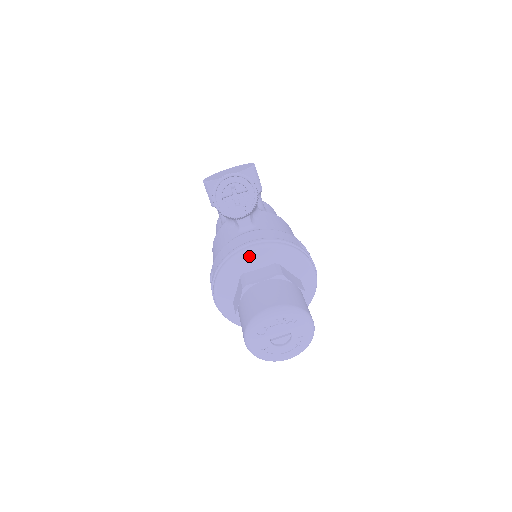
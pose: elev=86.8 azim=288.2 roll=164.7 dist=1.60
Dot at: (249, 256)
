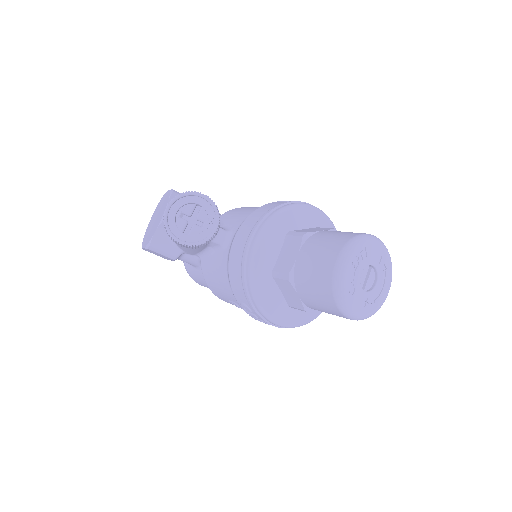
Dot at: (261, 251)
